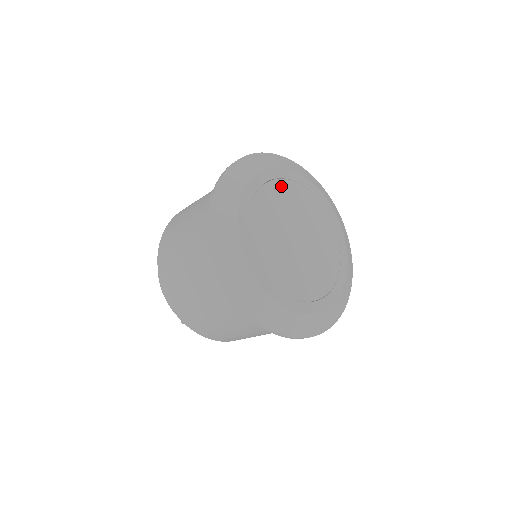
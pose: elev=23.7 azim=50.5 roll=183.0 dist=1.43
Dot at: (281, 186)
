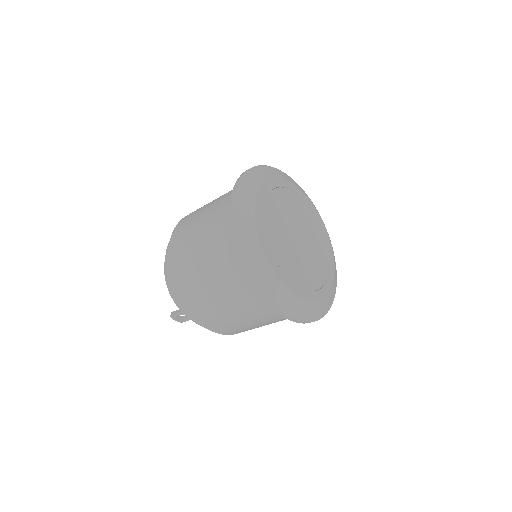
Dot at: (290, 195)
